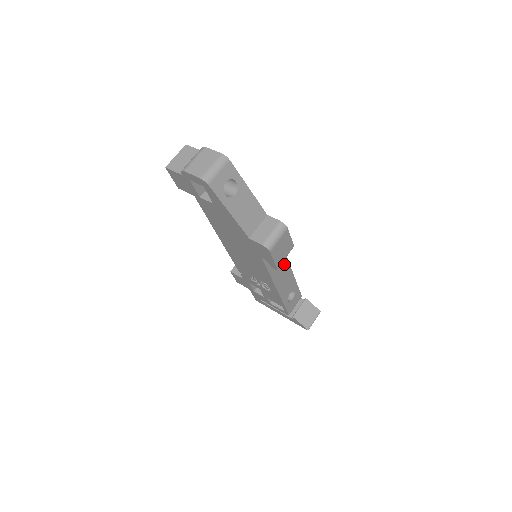
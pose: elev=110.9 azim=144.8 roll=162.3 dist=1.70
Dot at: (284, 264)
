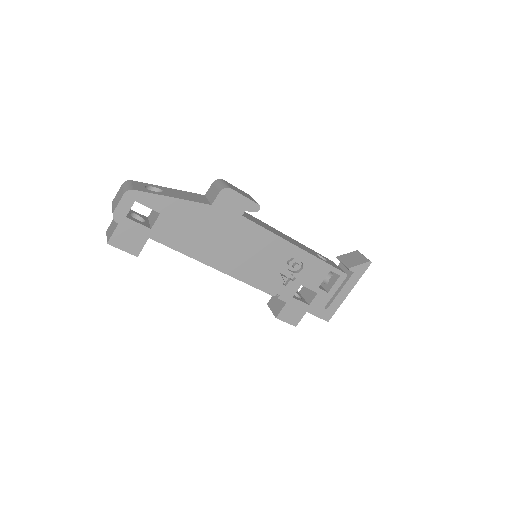
Dot at: occluded
